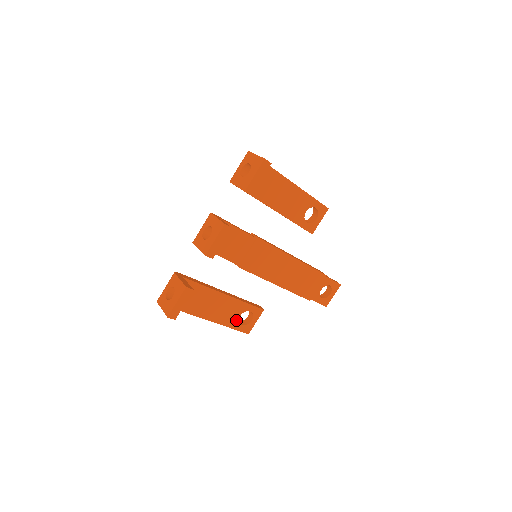
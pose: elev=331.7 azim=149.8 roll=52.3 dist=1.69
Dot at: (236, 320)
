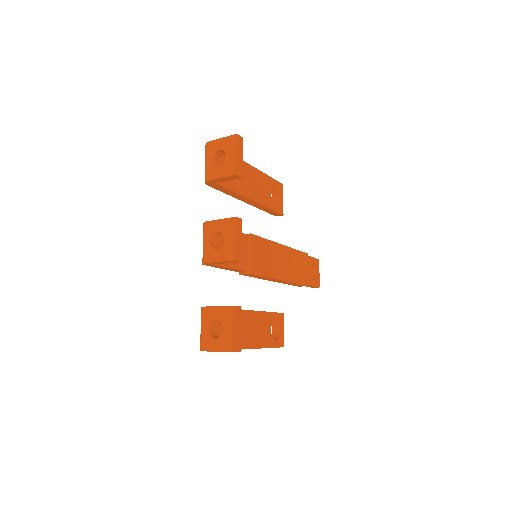
Dot at: (270, 336)
